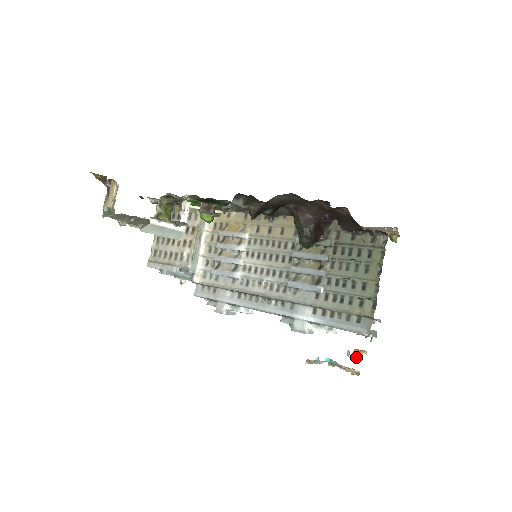
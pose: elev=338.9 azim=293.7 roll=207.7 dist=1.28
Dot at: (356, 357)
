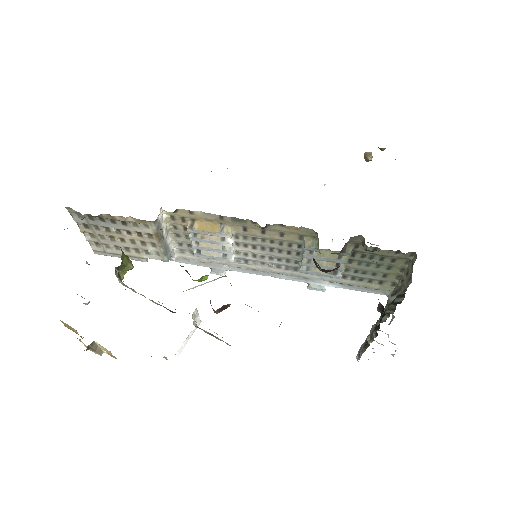
Dot at: (396, 351)
